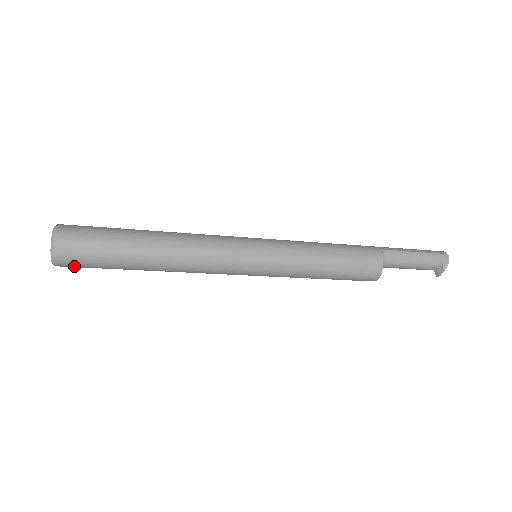
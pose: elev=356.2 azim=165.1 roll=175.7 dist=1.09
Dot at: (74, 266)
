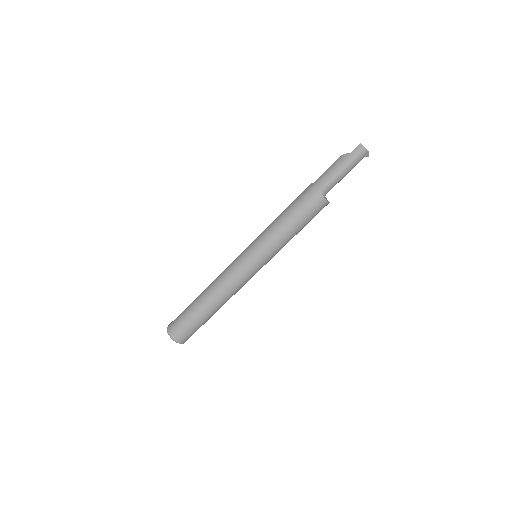
Dot at: occluded
